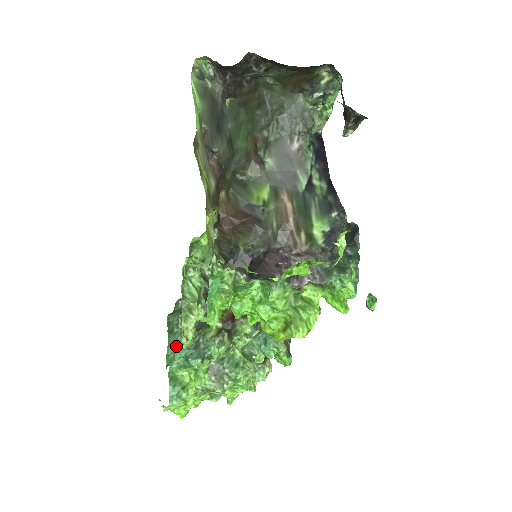
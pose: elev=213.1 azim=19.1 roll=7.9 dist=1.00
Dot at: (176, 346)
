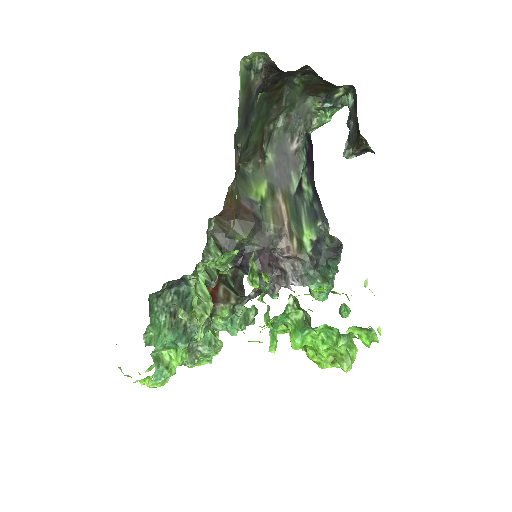
Dot at: (158, 326)
